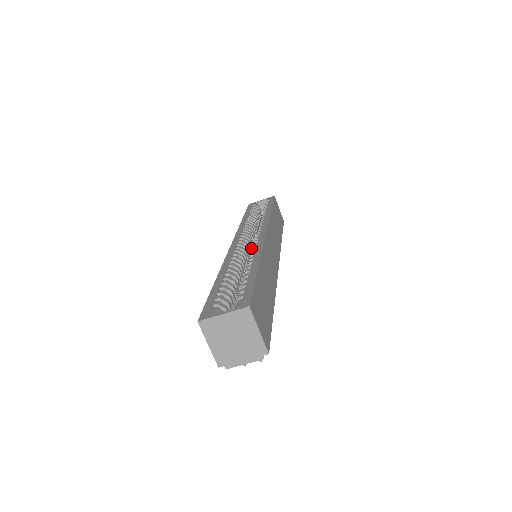
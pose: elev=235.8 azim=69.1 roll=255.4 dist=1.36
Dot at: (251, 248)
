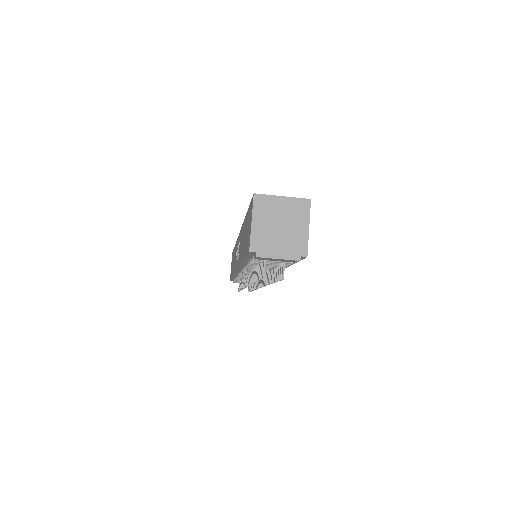
Dot at: occluded
